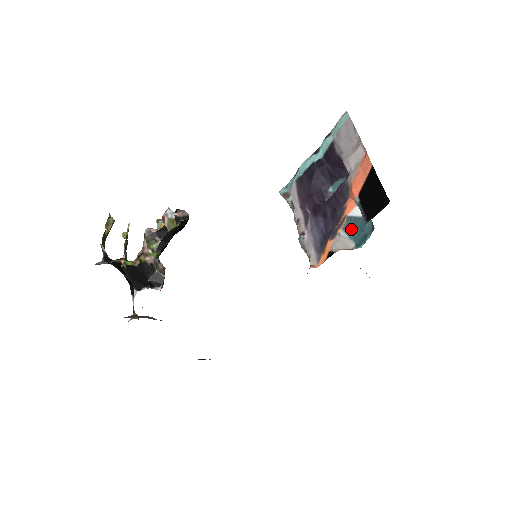
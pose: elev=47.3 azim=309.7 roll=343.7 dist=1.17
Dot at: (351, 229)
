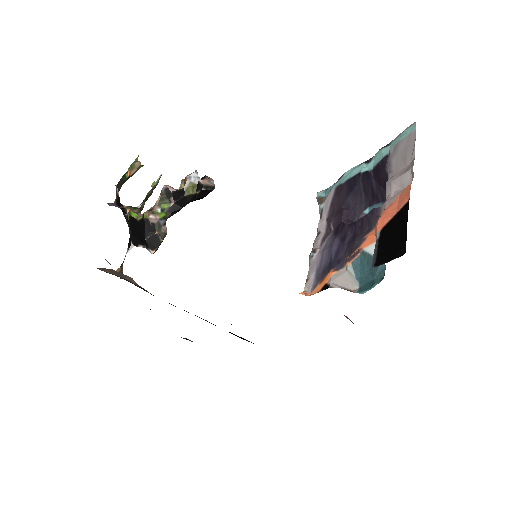
Dot at: (361, 267)
